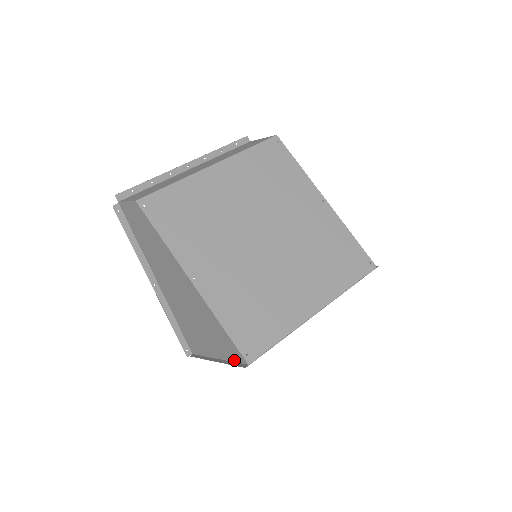
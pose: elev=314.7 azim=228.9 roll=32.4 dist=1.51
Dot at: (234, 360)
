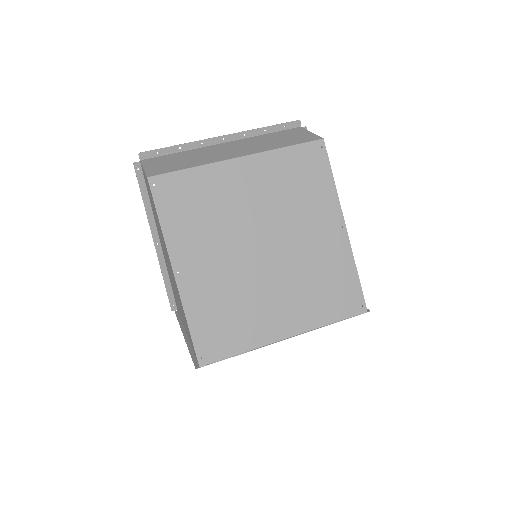
Dot at: occluded
